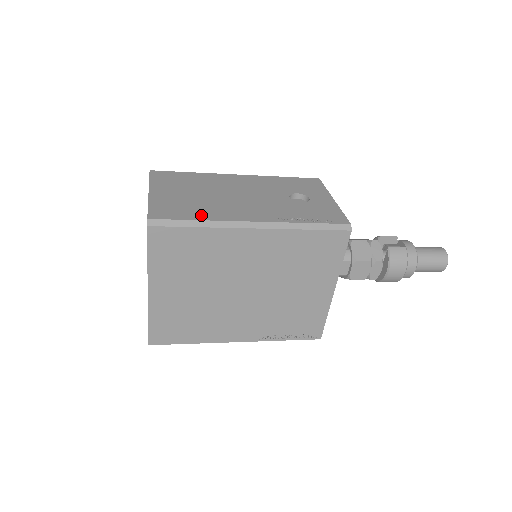
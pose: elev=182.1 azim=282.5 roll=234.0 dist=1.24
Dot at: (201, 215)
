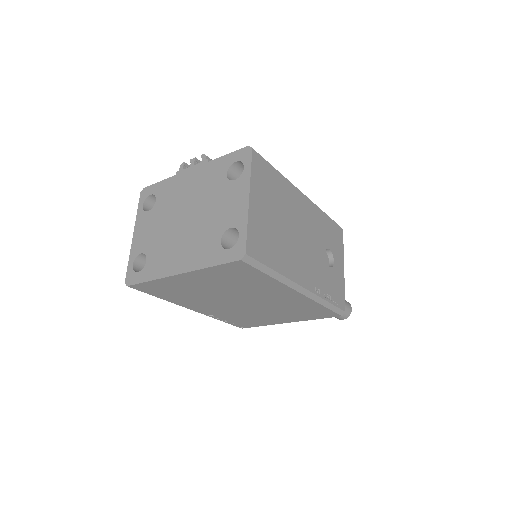
Dot at: (278, 263)
